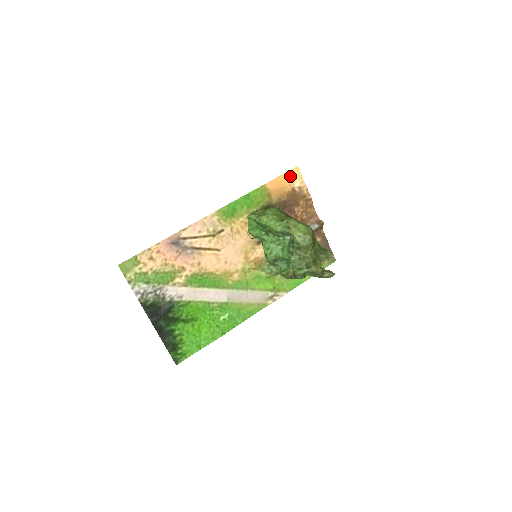
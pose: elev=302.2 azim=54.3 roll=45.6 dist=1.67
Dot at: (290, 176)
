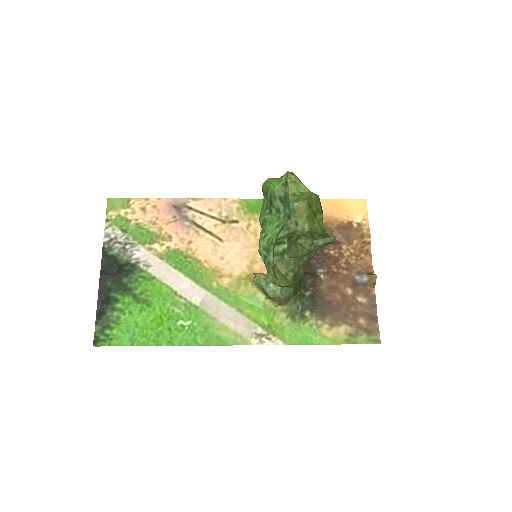
Dot at: (351, 206)
